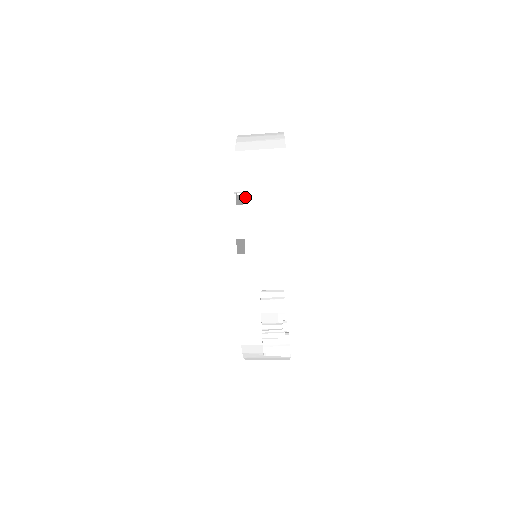
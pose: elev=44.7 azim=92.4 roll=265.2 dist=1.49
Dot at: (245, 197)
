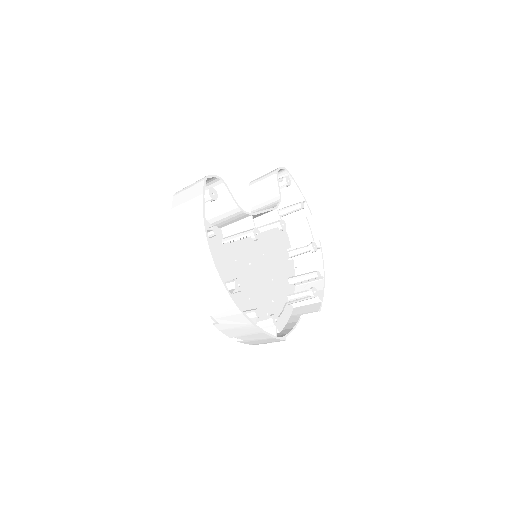
Dot at: (216, 319)
